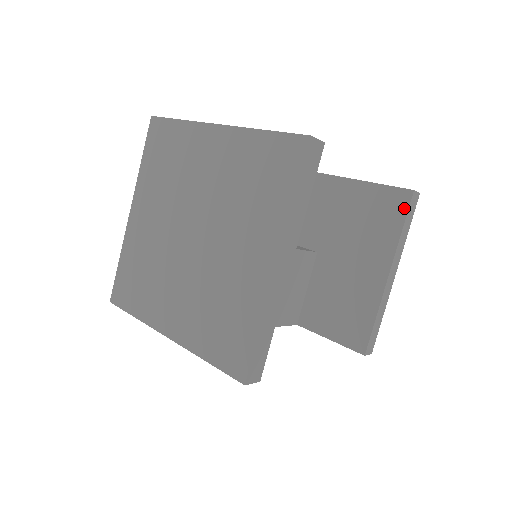
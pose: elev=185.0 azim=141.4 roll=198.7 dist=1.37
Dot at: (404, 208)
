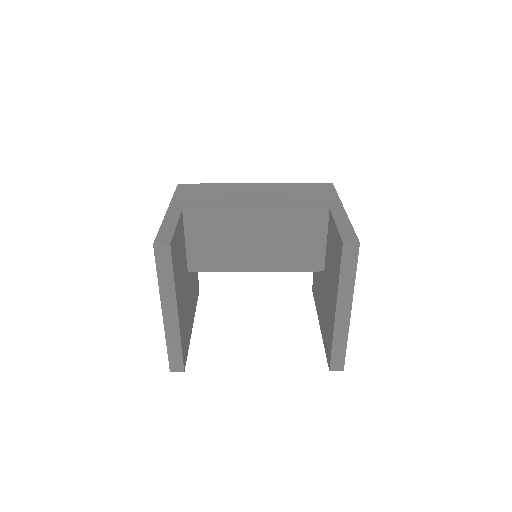
Dot at: (327, 357)
